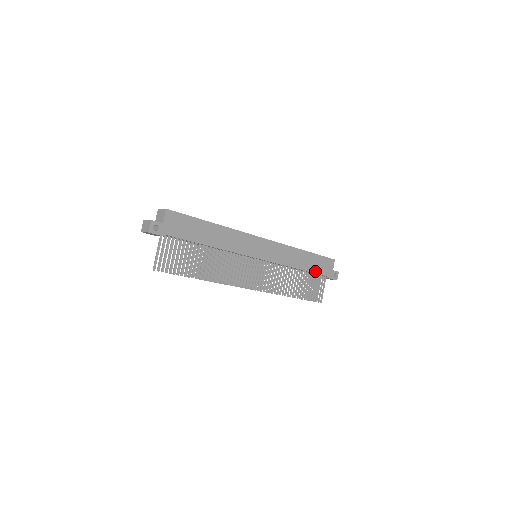
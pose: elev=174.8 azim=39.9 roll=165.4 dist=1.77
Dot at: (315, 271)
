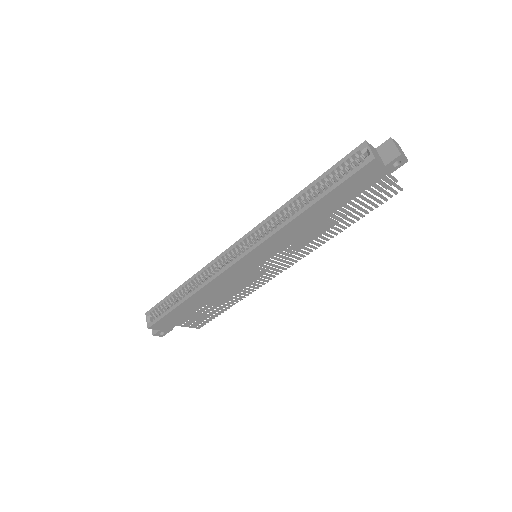
Dot at: (350, 198)
